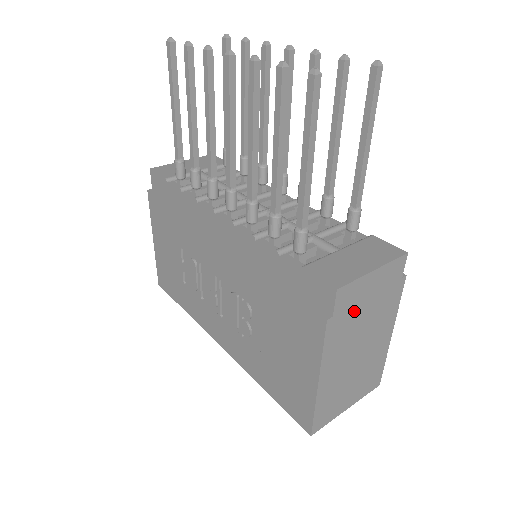
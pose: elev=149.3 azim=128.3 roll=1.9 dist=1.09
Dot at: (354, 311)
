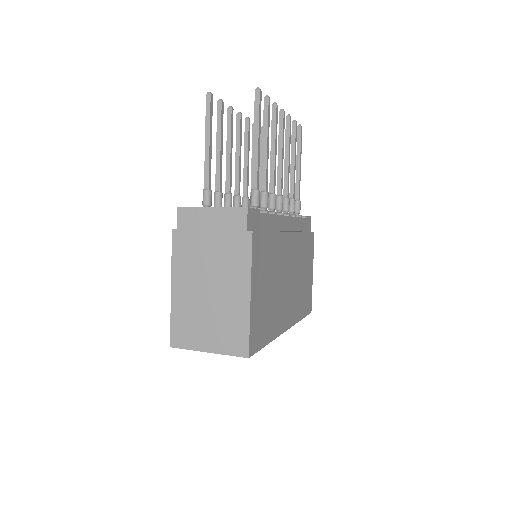
Dot at: (197, 236)
